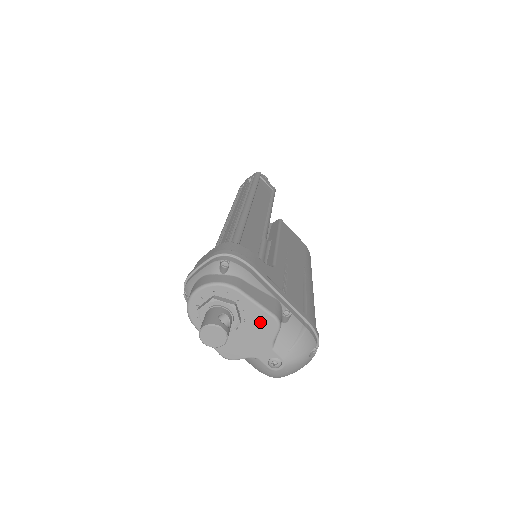
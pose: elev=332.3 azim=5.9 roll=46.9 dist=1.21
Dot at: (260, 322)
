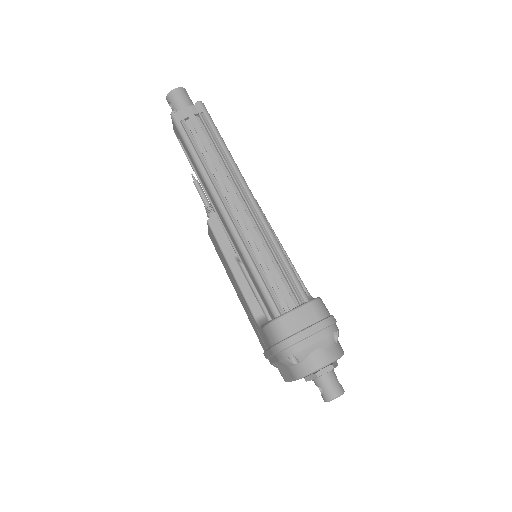
Dot at: occluded
